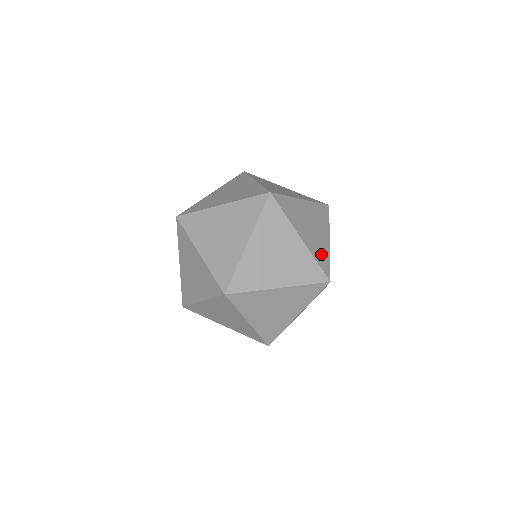
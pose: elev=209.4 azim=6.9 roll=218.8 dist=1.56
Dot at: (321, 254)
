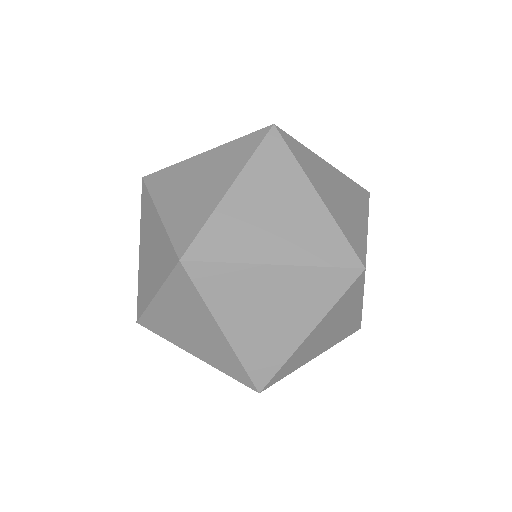
Dot at: occluded
